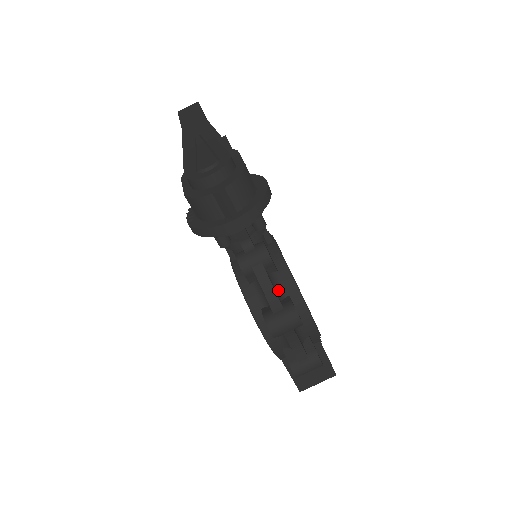
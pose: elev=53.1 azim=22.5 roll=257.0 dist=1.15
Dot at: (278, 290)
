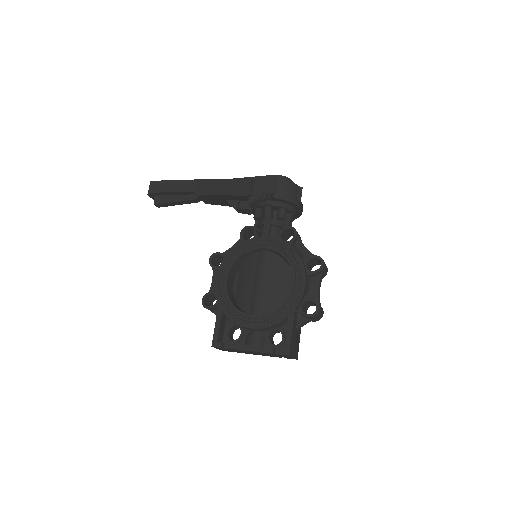
Dot at: occluded
